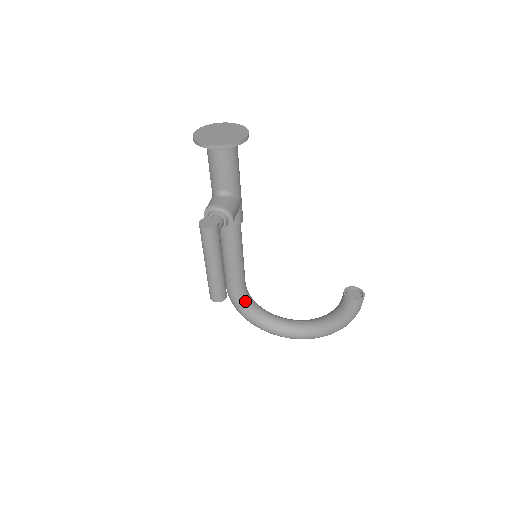
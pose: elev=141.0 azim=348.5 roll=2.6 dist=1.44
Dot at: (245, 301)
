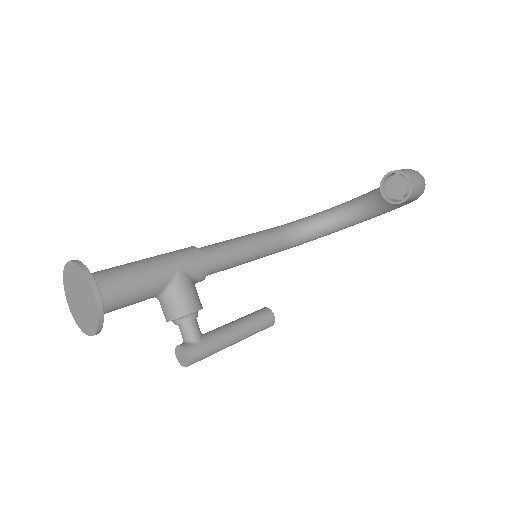
Dot at: (299, 241)
